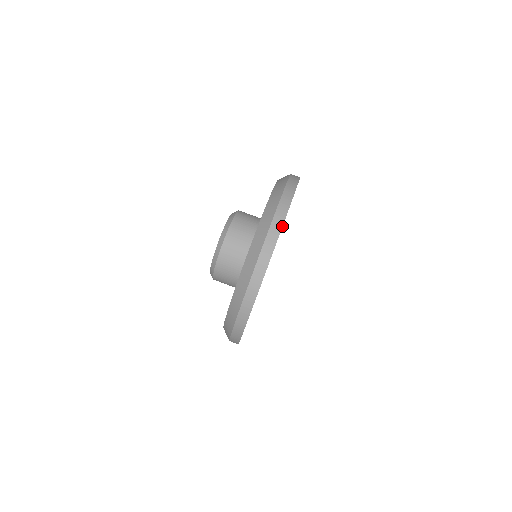
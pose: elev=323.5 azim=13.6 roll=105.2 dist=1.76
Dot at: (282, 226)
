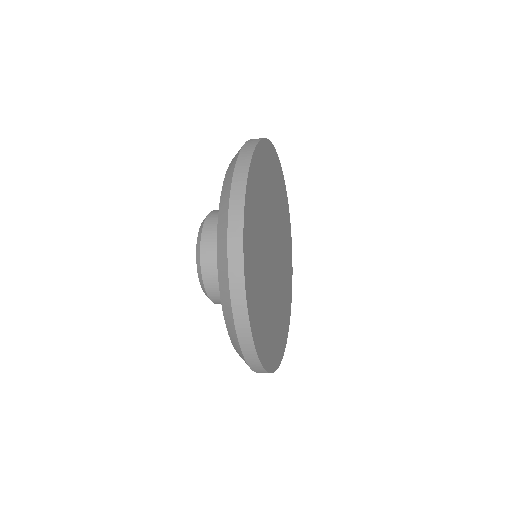
Dot at: (243, 206)
